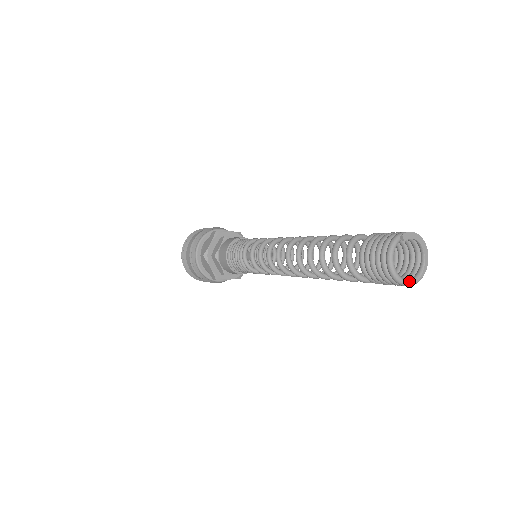
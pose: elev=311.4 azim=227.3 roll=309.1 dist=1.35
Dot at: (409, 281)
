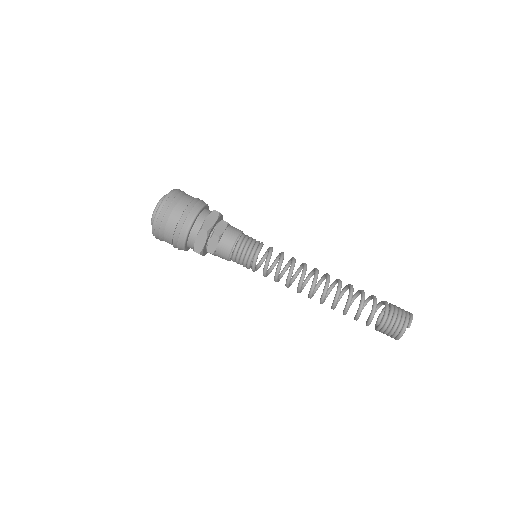
Dot at: occluded
